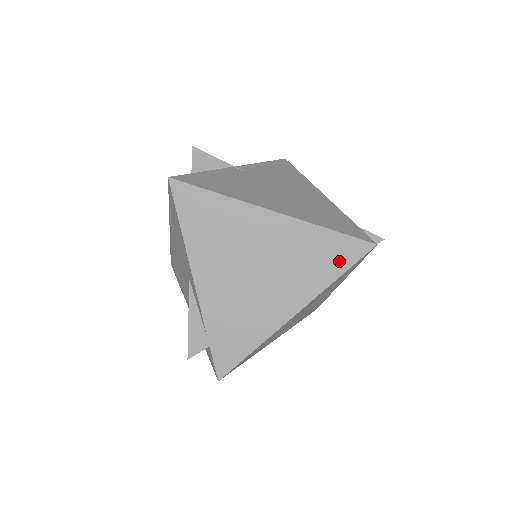
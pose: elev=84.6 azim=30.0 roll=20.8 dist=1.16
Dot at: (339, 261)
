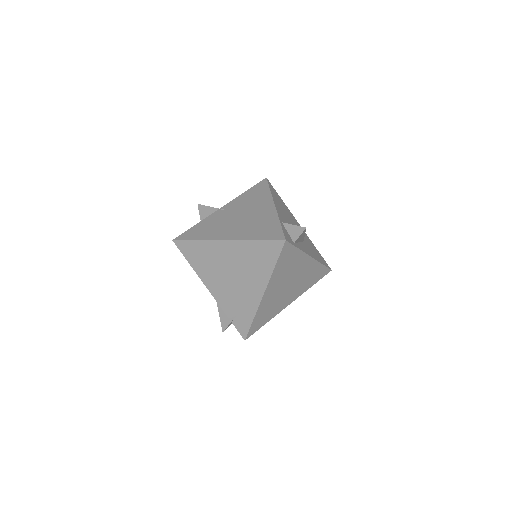
Dot at: (270, 257)
